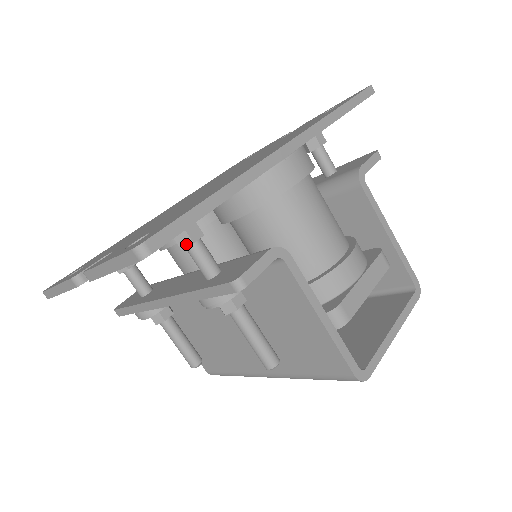
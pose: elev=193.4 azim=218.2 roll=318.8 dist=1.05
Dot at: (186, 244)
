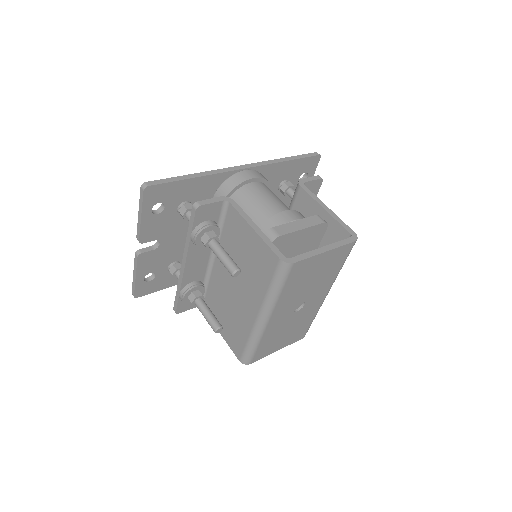
Dot at: (184, 212)
